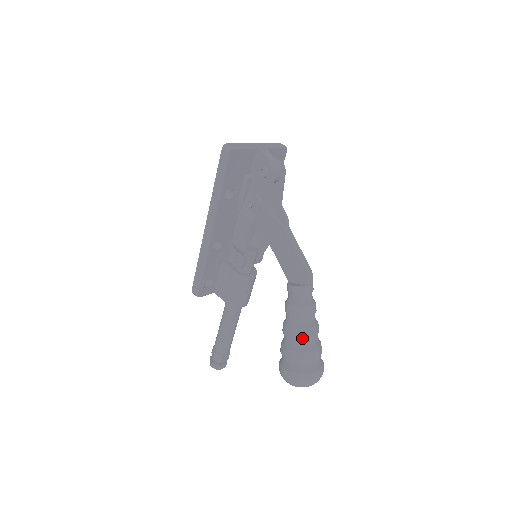
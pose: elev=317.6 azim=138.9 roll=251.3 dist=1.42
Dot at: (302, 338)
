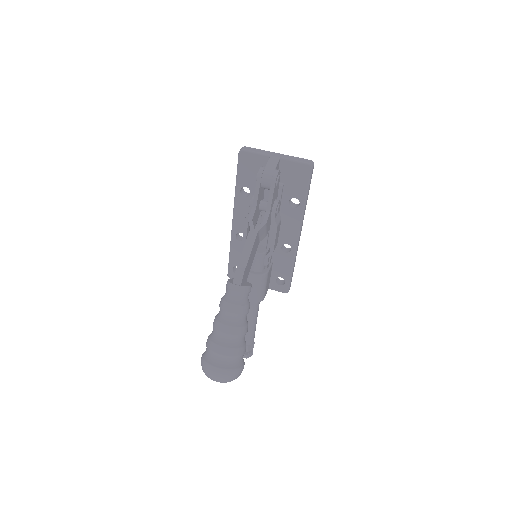
Dot at: (215, 328)
